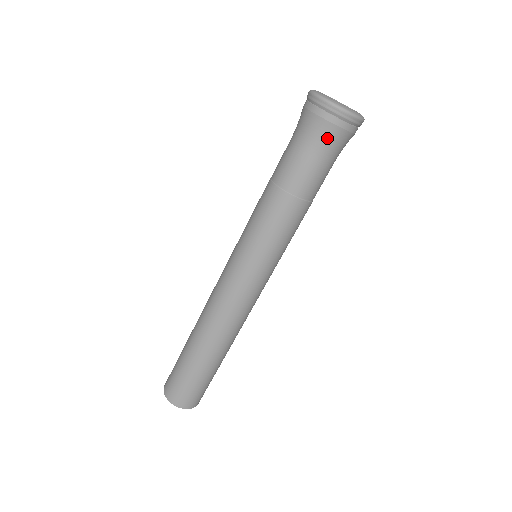
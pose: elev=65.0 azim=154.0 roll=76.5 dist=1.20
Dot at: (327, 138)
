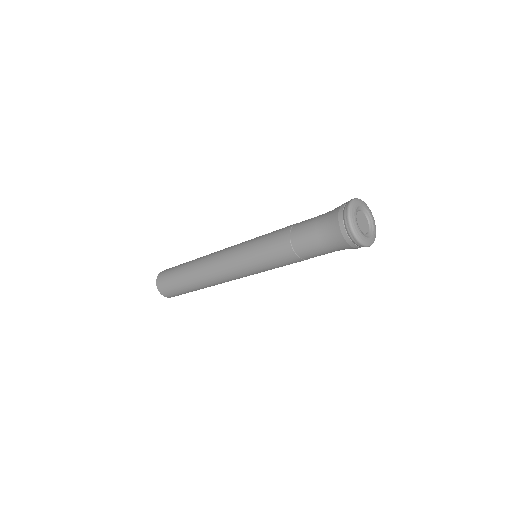
Dot at: occluded
